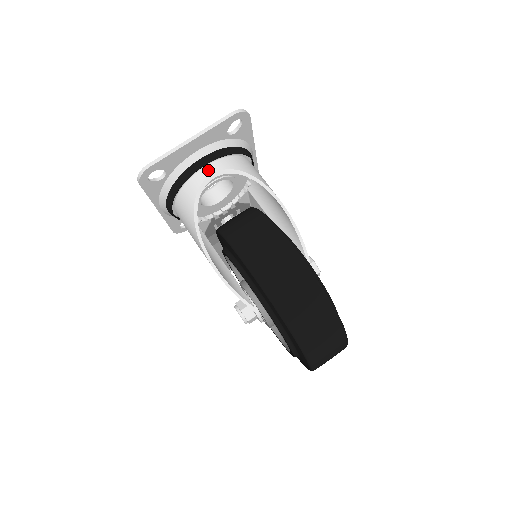
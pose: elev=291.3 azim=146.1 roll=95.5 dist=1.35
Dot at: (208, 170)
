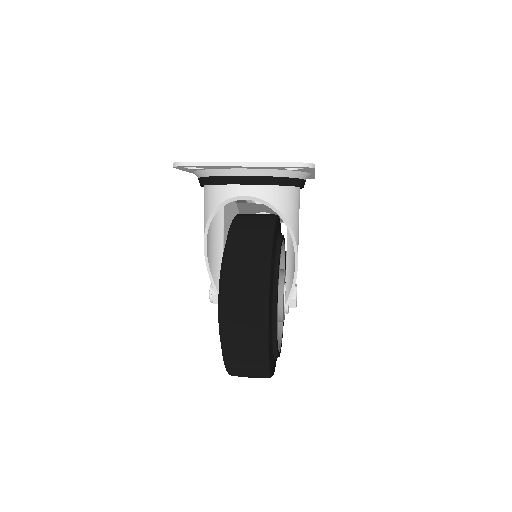
Dot at: (244, 189)
